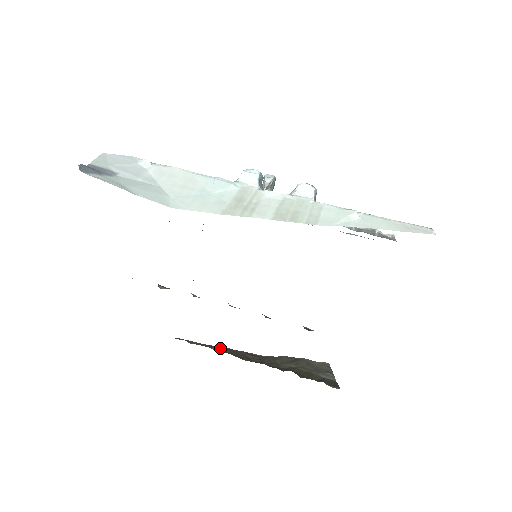
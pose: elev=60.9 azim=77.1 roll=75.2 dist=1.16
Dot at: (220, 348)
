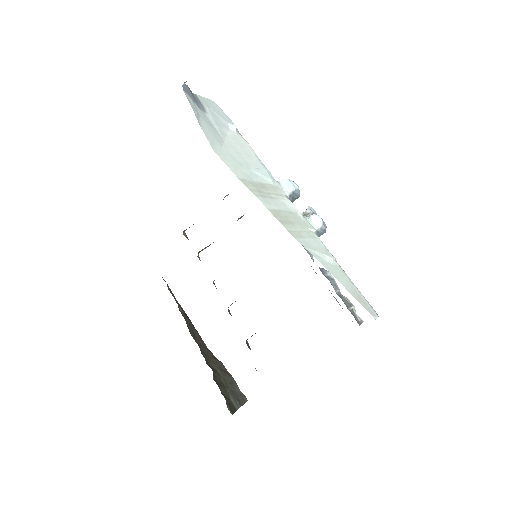
Dot at: (184, 313)
